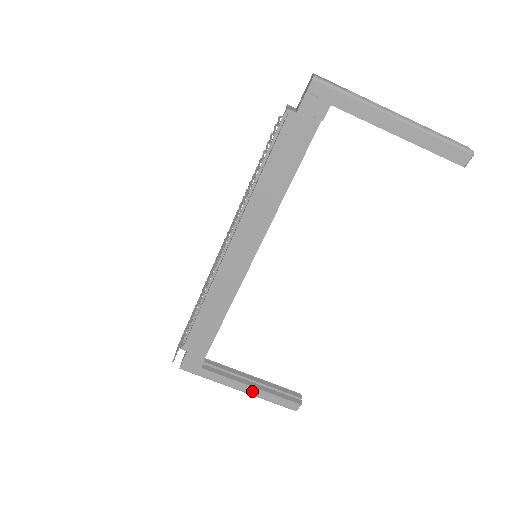
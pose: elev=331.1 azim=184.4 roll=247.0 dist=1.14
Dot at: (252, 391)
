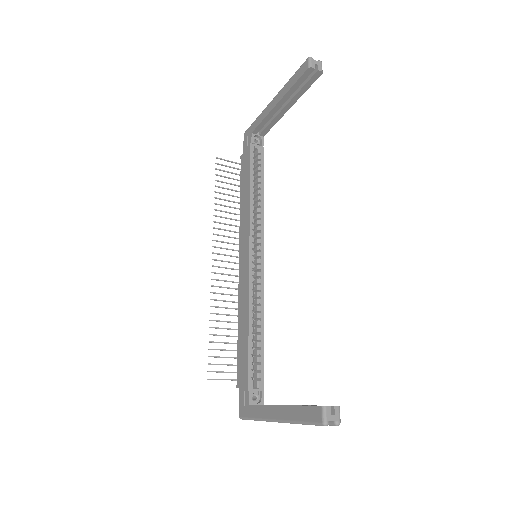
Dot at: (283, 413)
